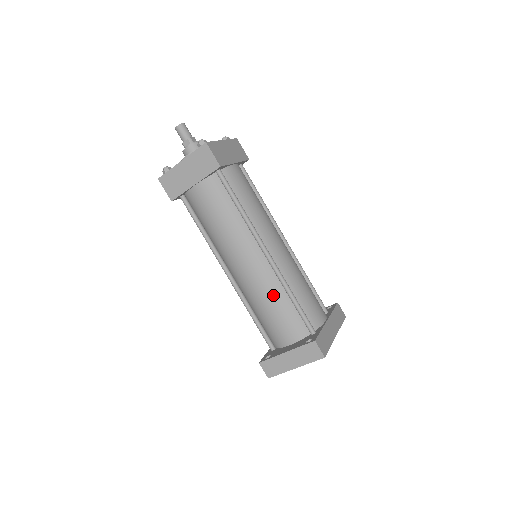
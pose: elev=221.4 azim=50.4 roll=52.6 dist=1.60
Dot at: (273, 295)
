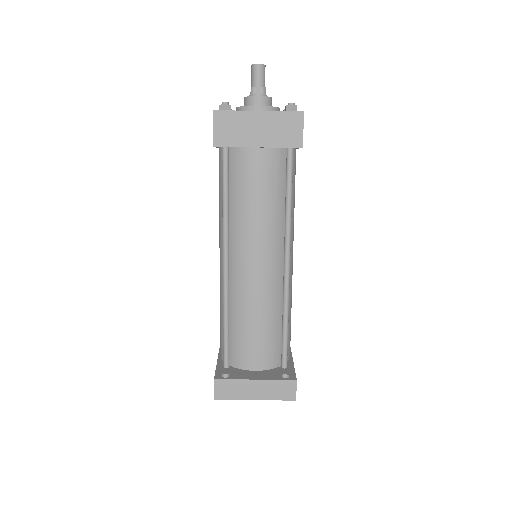
Dot at: (269, 311)
